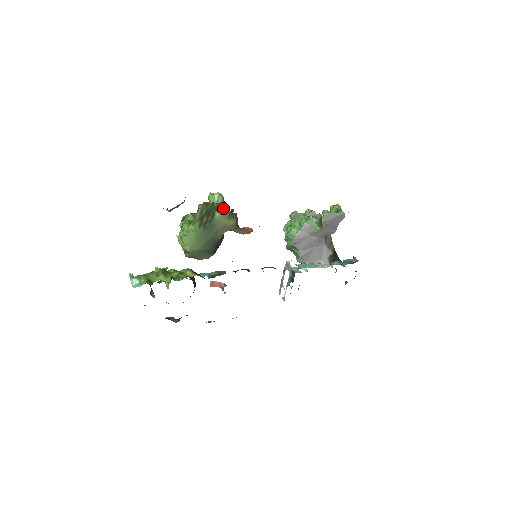
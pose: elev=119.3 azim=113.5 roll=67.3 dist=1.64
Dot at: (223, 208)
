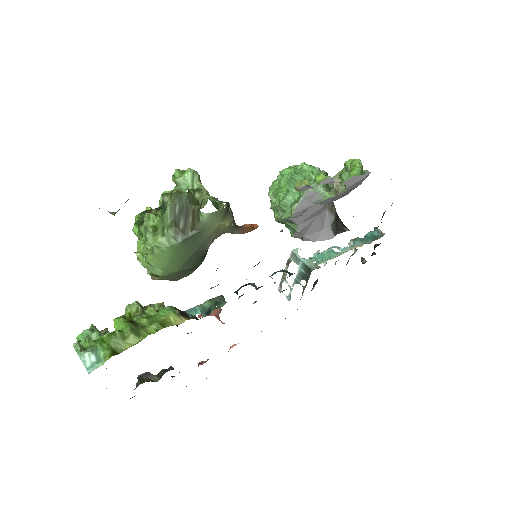
Dot at: occluded
